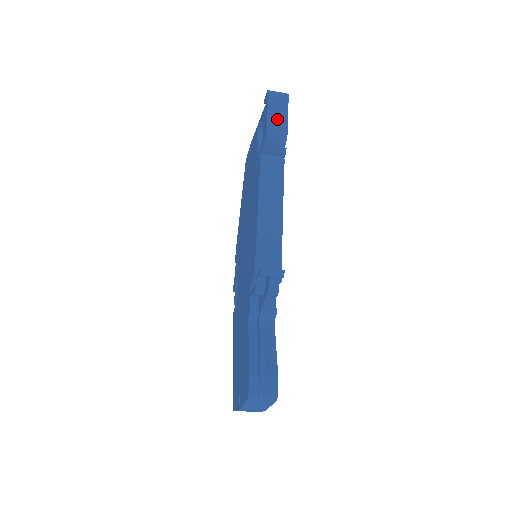
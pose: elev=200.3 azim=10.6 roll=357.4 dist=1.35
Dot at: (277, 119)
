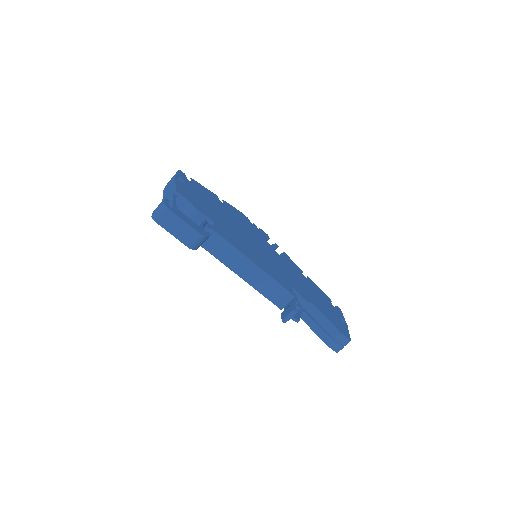
Dot at: (184, 234)
